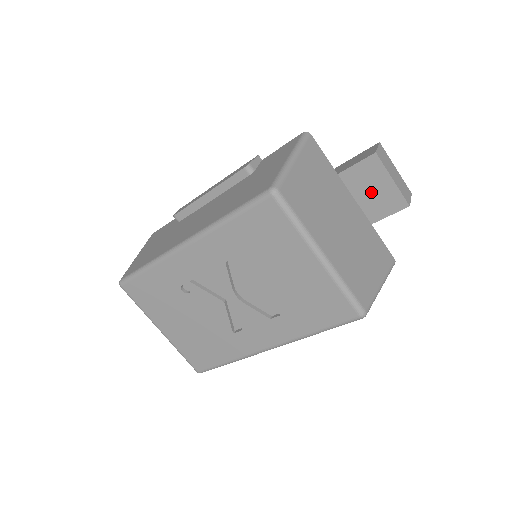
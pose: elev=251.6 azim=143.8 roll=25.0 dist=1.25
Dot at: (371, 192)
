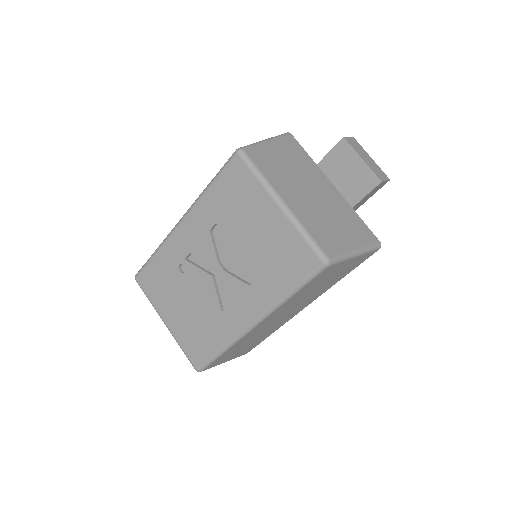
Dot at: (346, 175)
